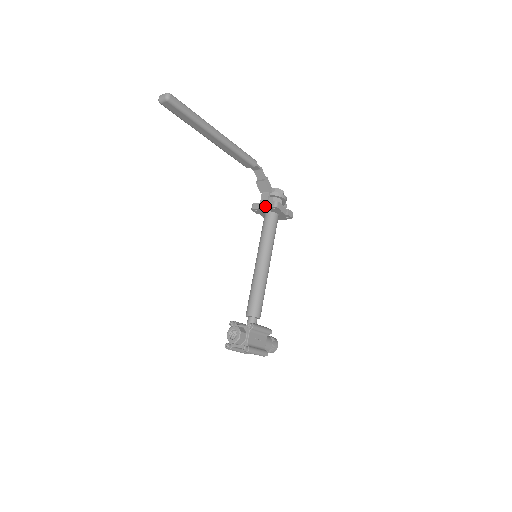
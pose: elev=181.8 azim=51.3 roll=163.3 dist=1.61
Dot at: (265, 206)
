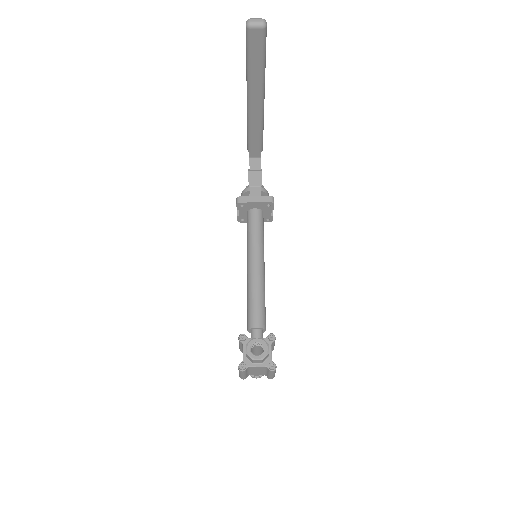
Dot at: (259, 201)
